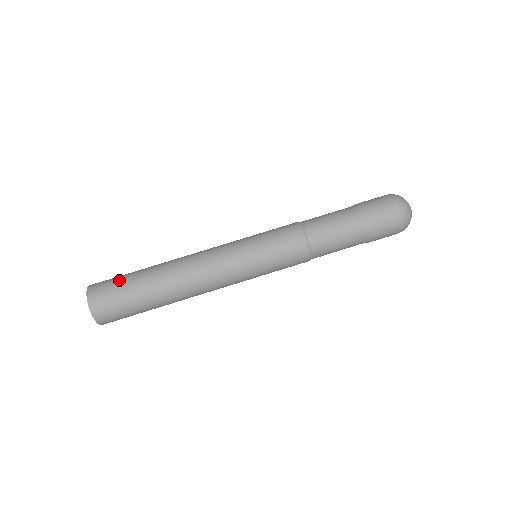
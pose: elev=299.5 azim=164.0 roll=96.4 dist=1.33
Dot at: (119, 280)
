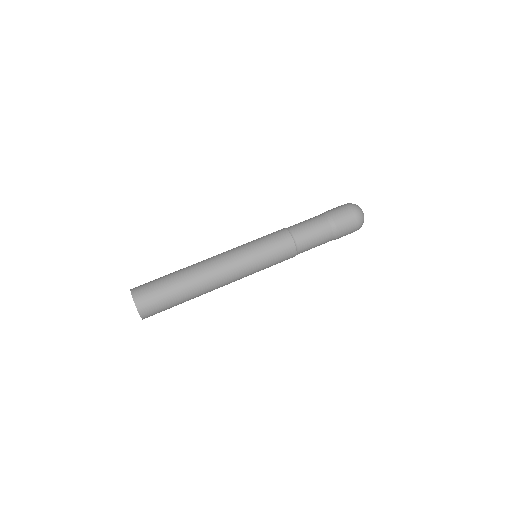
Dot at: (155, 280)
